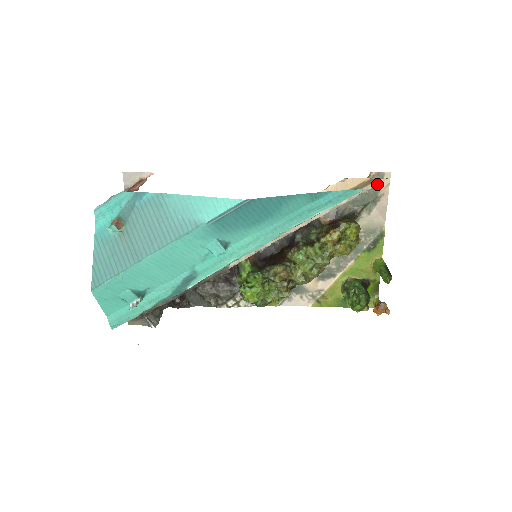
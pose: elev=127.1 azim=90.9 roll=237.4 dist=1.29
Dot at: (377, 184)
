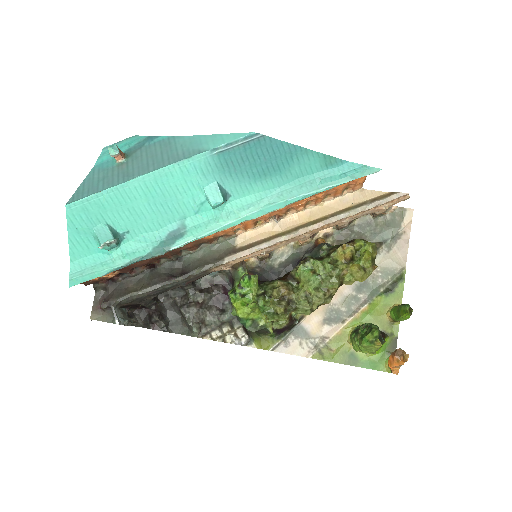
Dot at: (398, 220)
